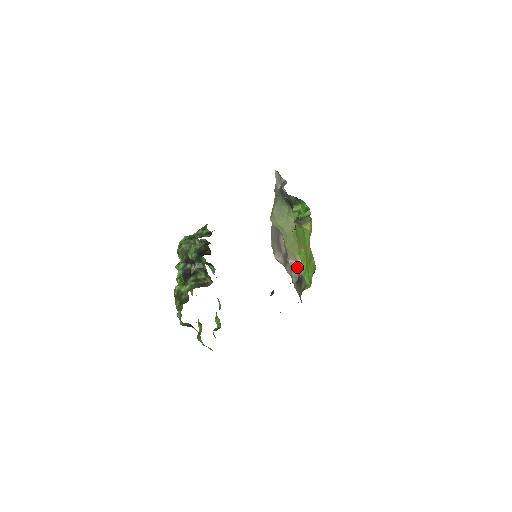
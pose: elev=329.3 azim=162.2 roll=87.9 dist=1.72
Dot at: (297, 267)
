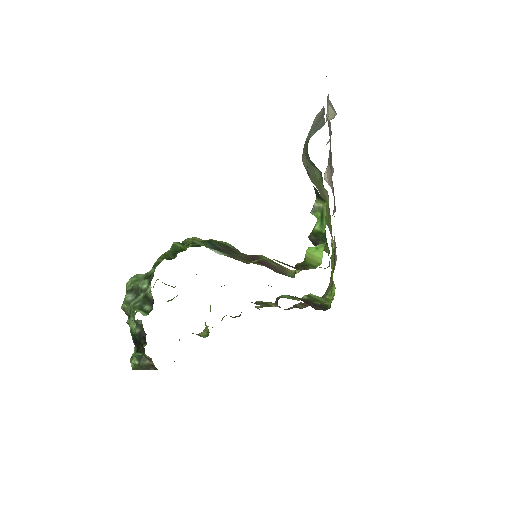
Dot at: occluded
